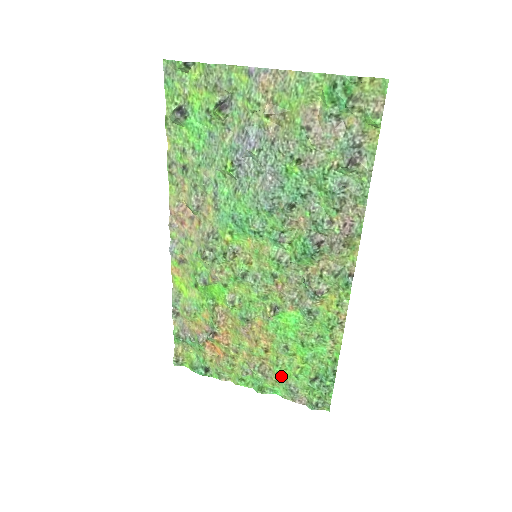
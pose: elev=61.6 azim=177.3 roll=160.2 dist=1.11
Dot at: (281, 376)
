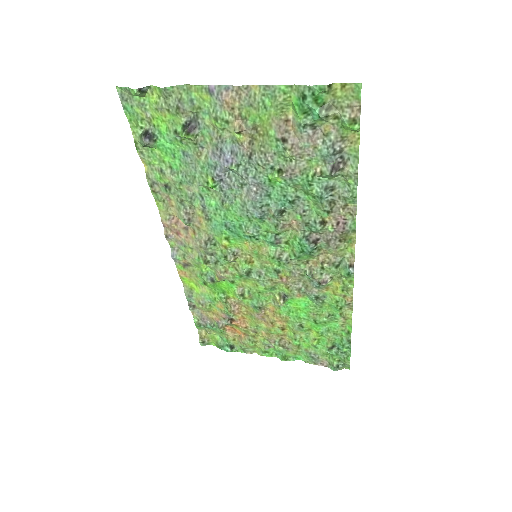
Dot at: (301, 347)
